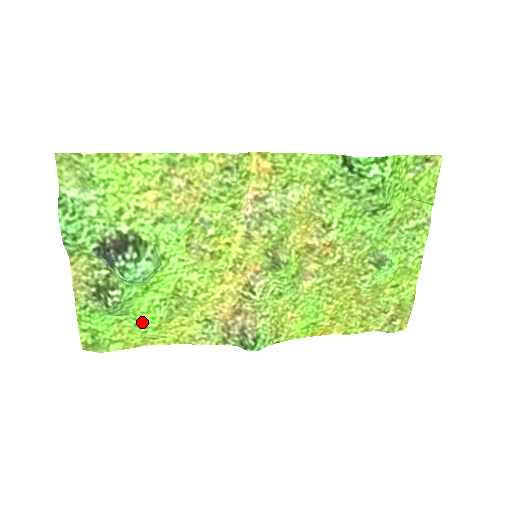
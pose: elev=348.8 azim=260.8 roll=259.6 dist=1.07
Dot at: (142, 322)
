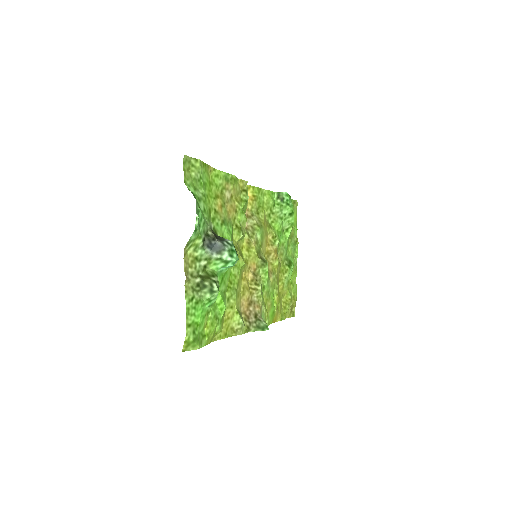
Dot at: (217, 314)
